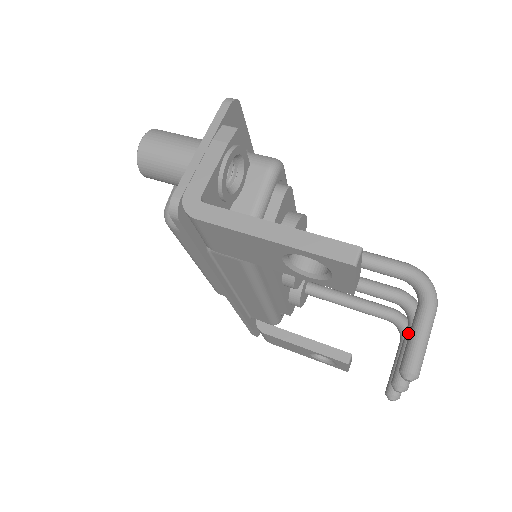
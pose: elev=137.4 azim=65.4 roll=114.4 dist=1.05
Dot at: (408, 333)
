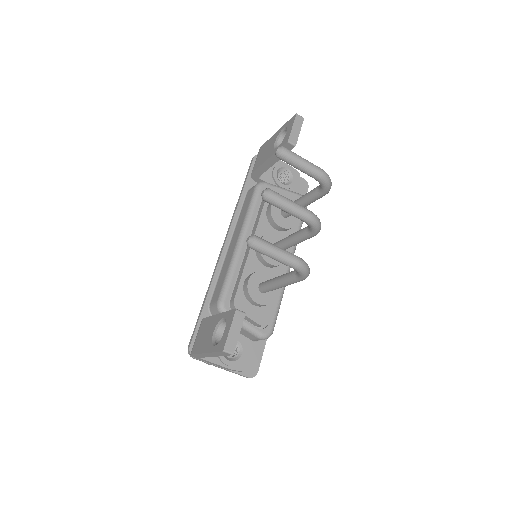
Dot at: occluded
